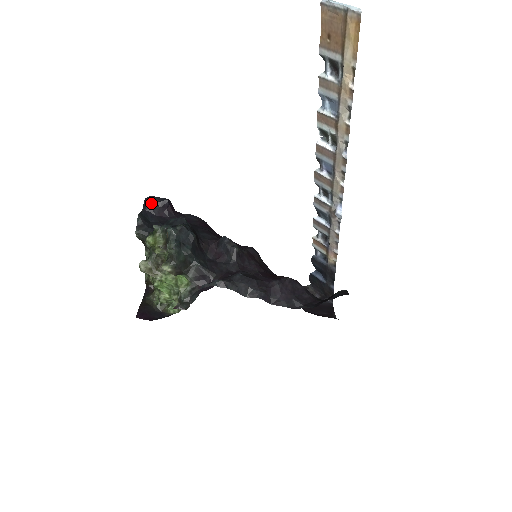
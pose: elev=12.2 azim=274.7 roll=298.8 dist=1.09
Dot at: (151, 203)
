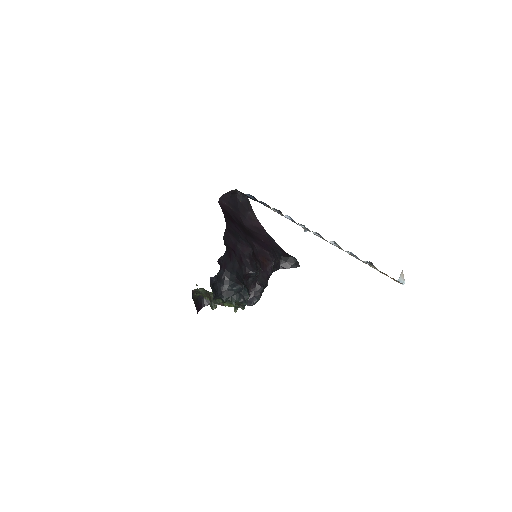
Dot at: occluded
